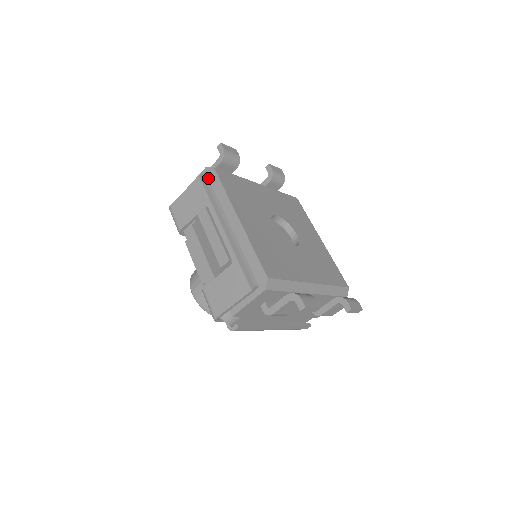
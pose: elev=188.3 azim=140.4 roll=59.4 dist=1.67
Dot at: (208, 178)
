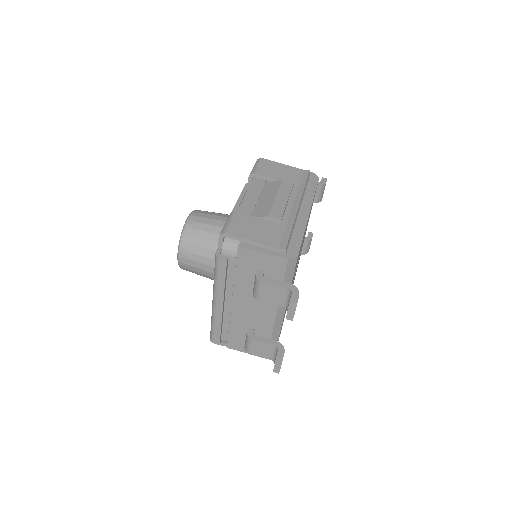
Dot at: occluded
